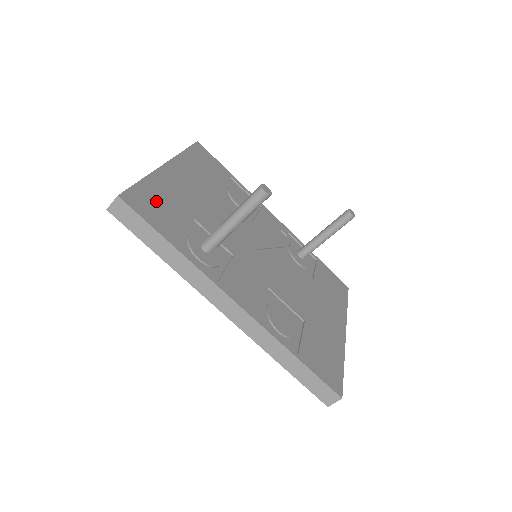
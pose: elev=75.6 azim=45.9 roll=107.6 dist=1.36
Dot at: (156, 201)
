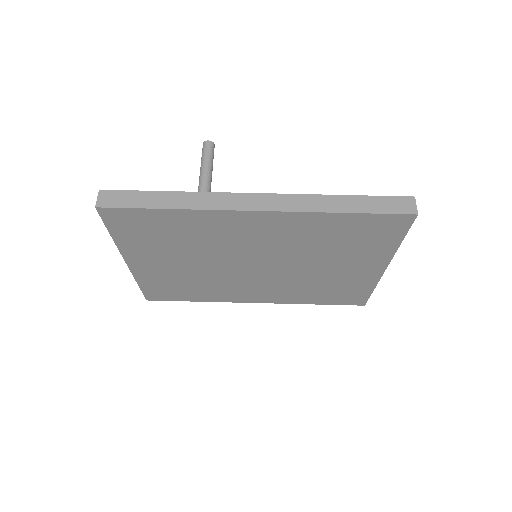
Dot at: occluded
